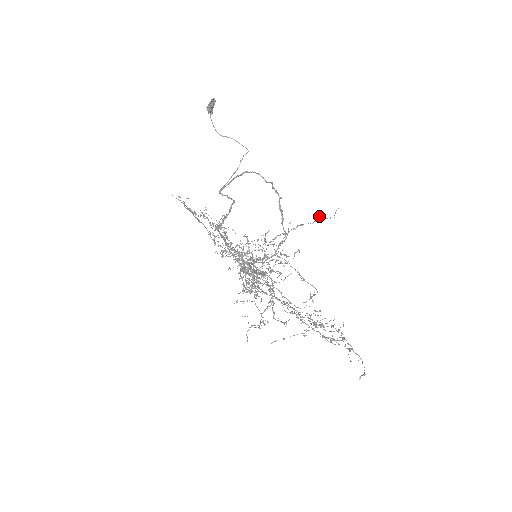
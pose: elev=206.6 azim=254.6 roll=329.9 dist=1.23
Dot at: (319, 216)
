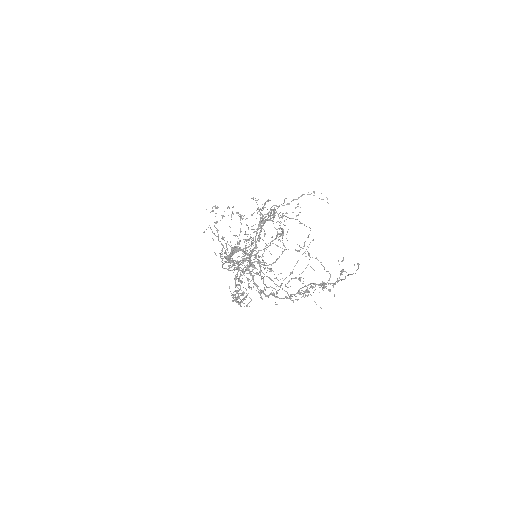
Dot at: (314, 192)
